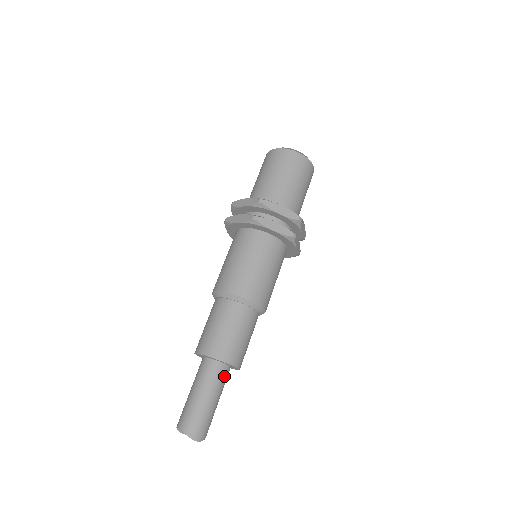
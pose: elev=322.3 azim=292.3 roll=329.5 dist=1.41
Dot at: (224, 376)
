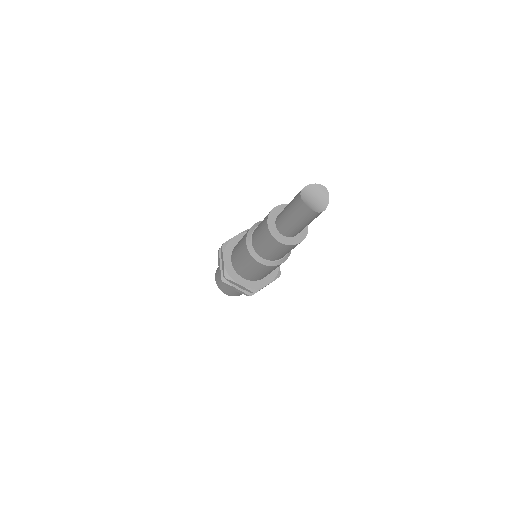
Dot at: occluded
